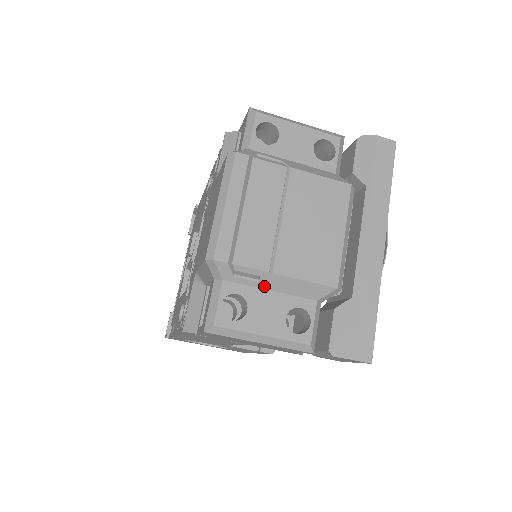
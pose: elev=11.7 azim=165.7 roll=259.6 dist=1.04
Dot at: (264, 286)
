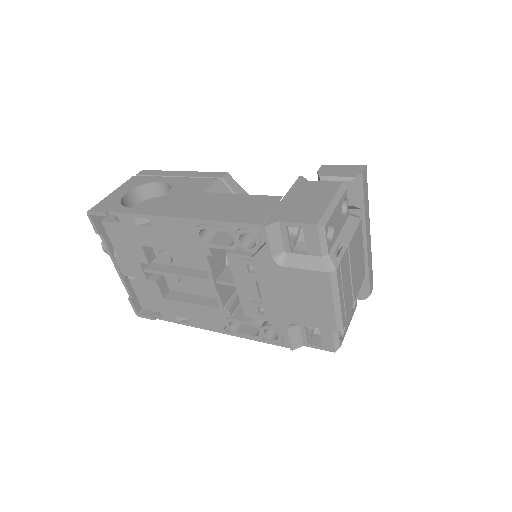
Dot at: occluded
